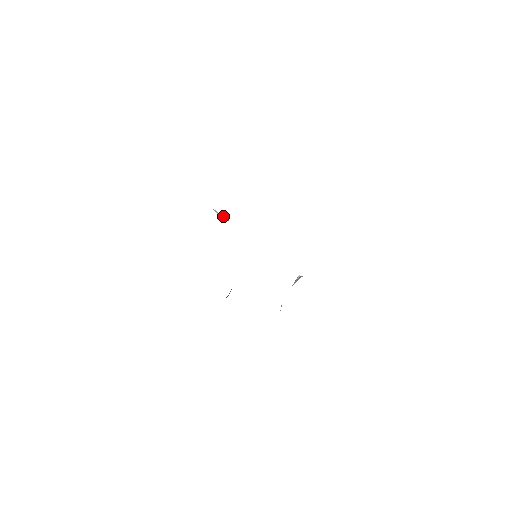
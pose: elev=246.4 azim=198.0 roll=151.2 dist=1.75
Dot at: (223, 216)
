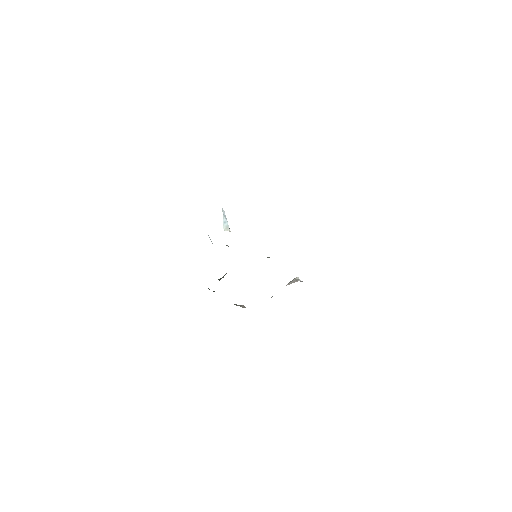
Dot at: (227, 223)
